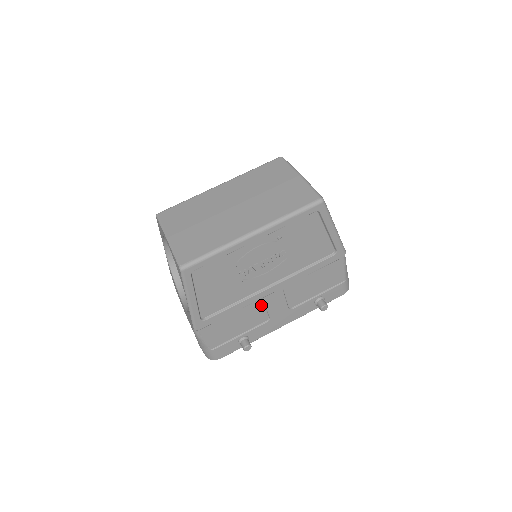
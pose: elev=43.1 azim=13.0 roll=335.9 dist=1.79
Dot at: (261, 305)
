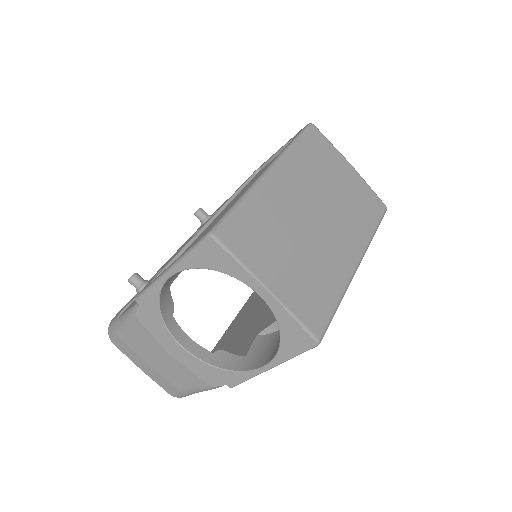
Dot at: occluded
